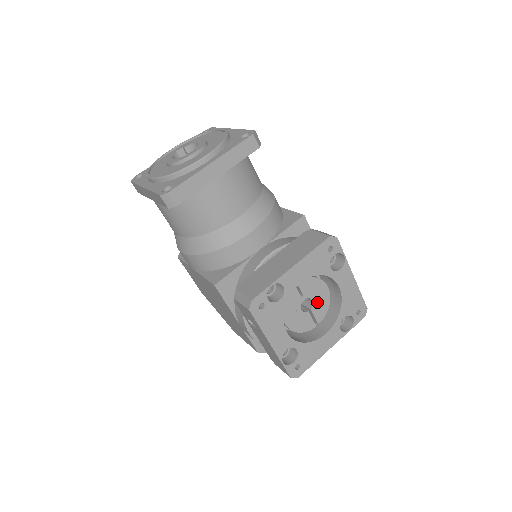
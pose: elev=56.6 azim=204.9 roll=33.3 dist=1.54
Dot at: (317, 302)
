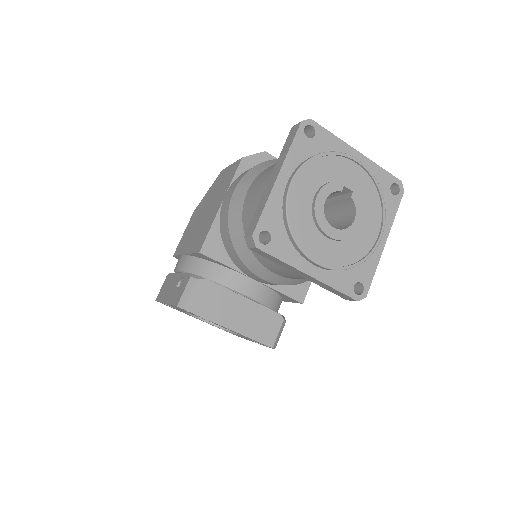
Dot at: occluded
